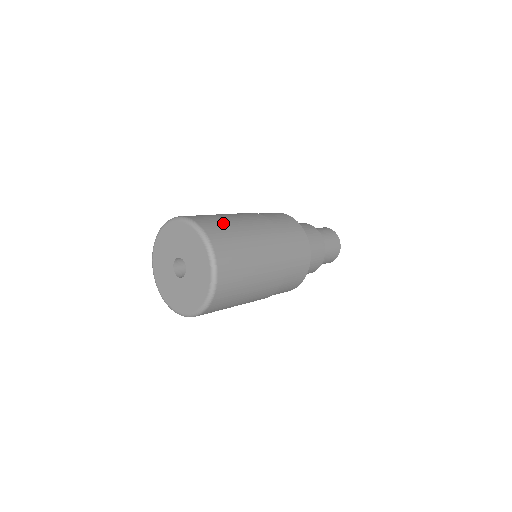
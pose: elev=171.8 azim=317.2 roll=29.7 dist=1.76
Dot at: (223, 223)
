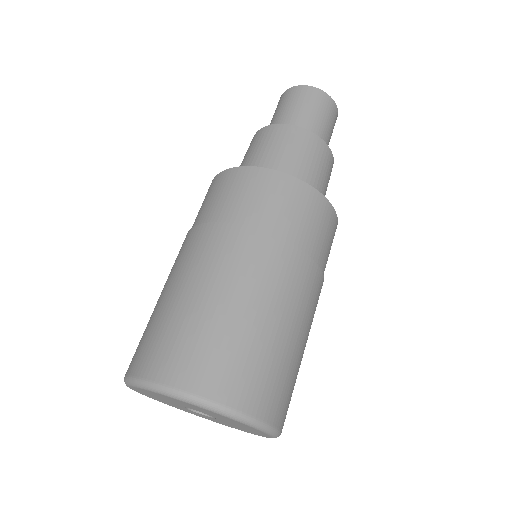
Dot at: (184, 330)
